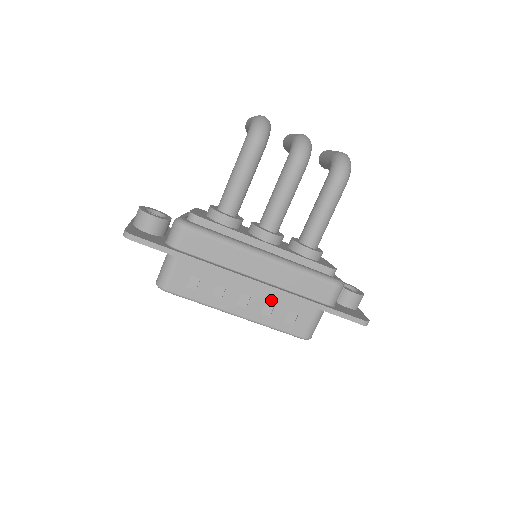
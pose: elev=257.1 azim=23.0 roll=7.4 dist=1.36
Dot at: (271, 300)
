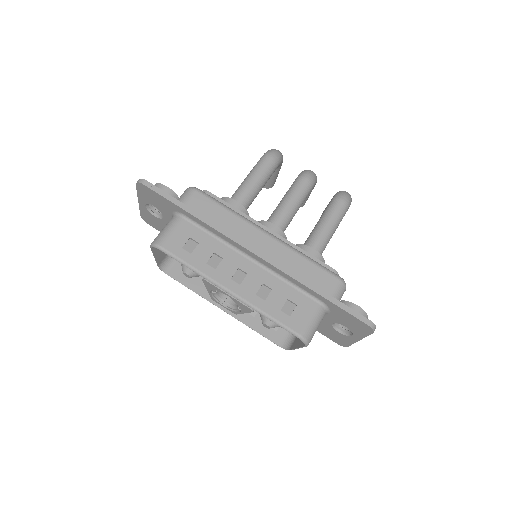
Dot at: (268, 282)
